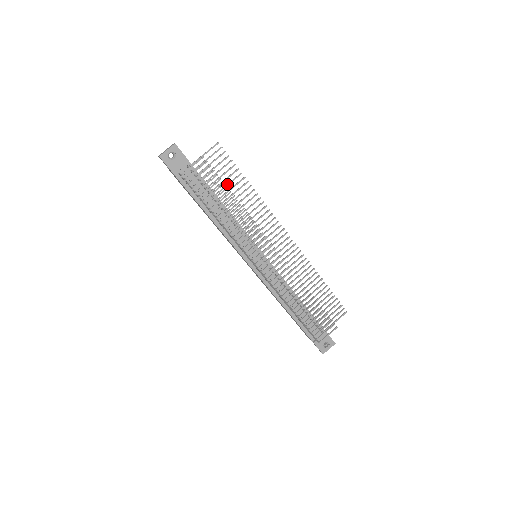
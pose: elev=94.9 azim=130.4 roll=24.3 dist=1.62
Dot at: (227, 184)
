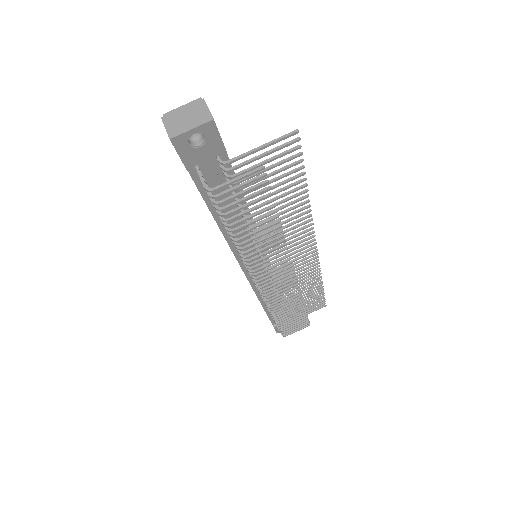
Dot at: (274, 193)
